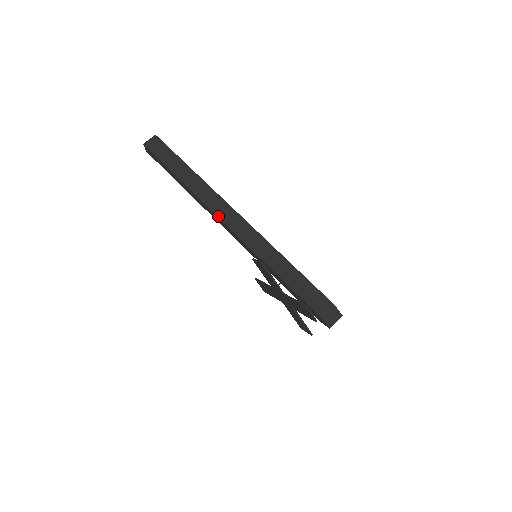
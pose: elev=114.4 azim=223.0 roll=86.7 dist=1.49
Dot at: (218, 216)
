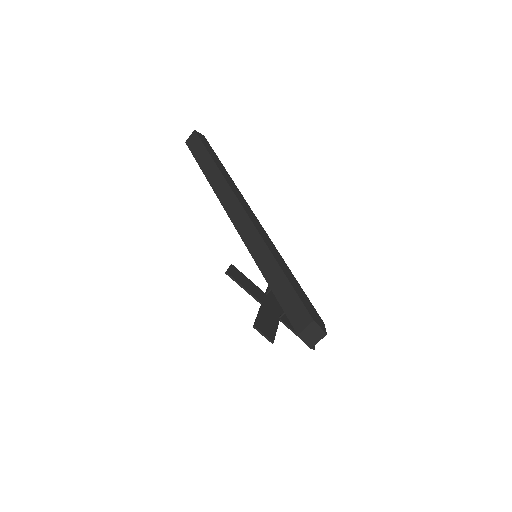
Dot at: (227, 213)
